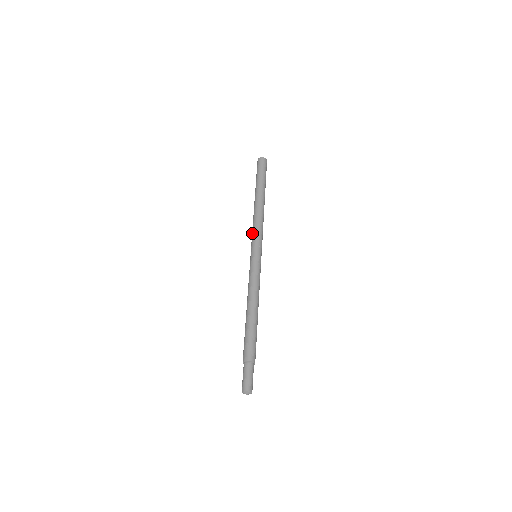
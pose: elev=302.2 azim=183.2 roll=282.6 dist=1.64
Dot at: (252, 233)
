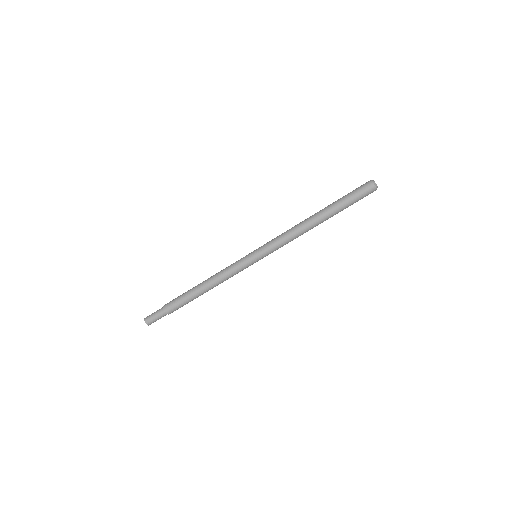
Dot at: (277, 241)
